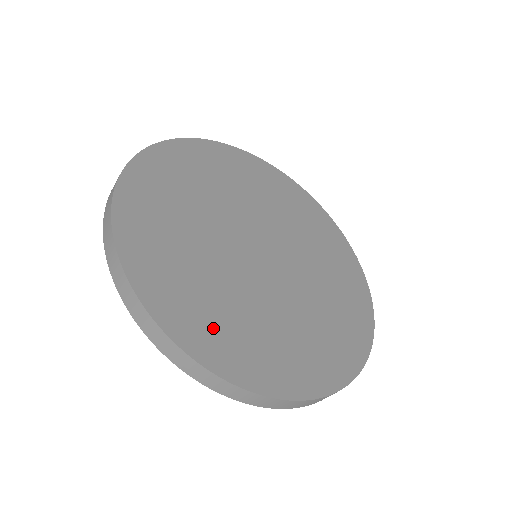
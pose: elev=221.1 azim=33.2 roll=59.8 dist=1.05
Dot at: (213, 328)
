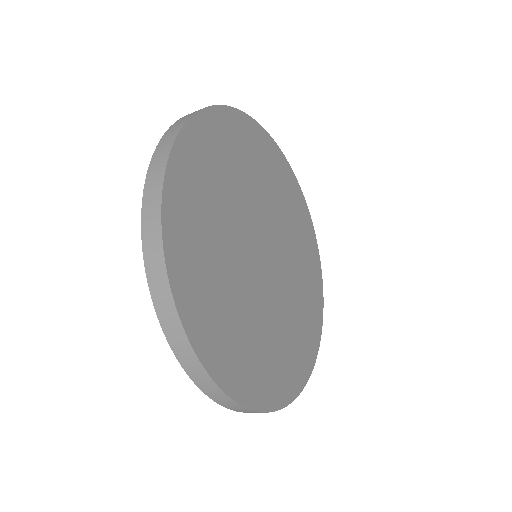
Dot at: (208, 308)
